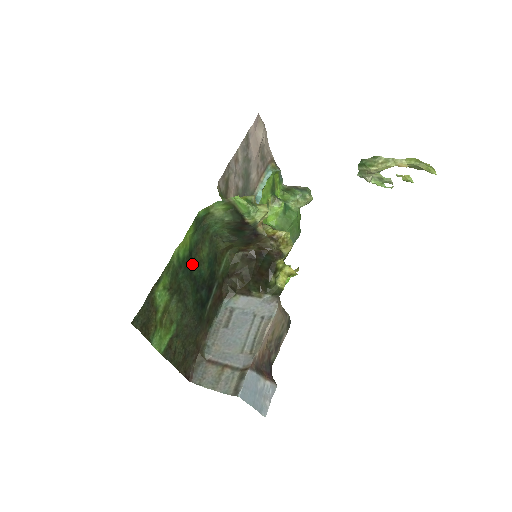
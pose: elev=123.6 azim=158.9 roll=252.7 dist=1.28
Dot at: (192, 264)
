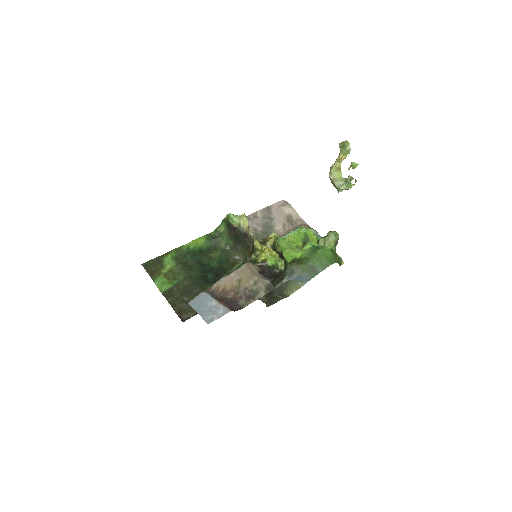
Dot at: (202, 257)
